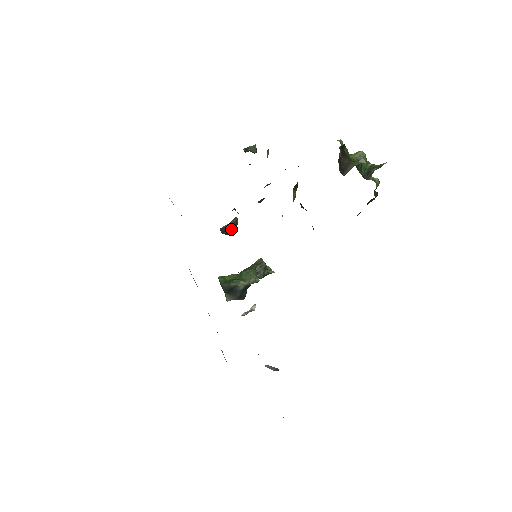
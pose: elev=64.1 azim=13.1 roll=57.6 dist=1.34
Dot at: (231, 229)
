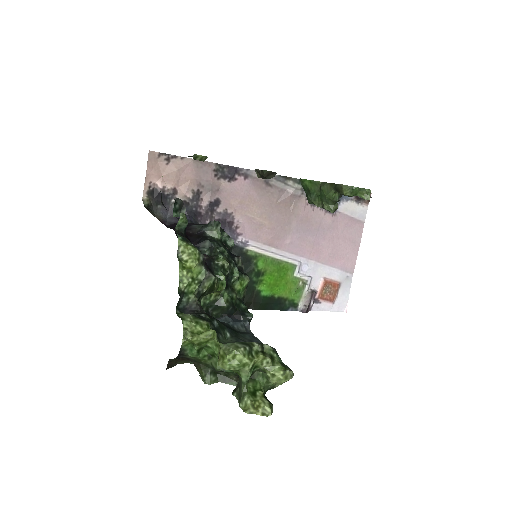
Dot at: (264, 178)
